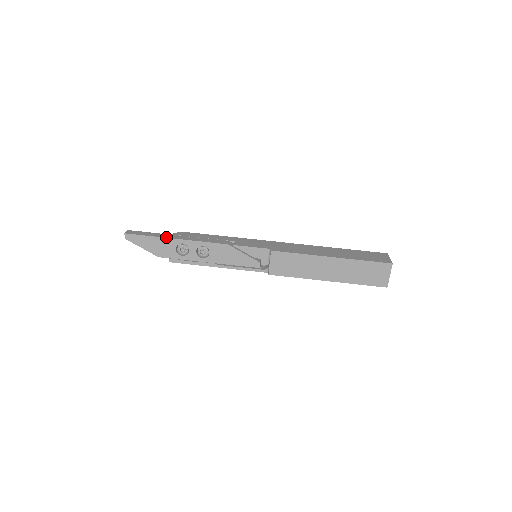
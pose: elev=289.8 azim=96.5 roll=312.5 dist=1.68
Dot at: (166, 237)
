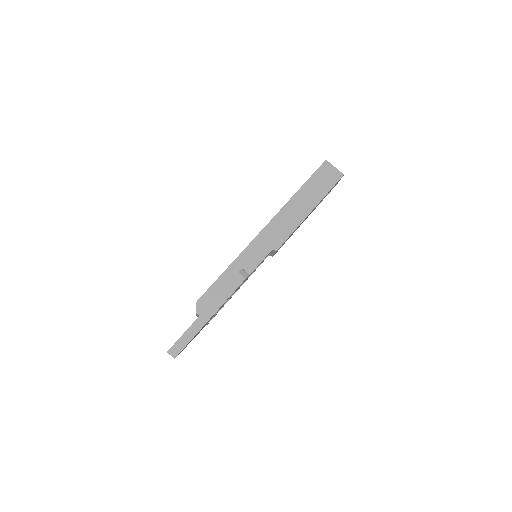
Dot at: (204, 325)
